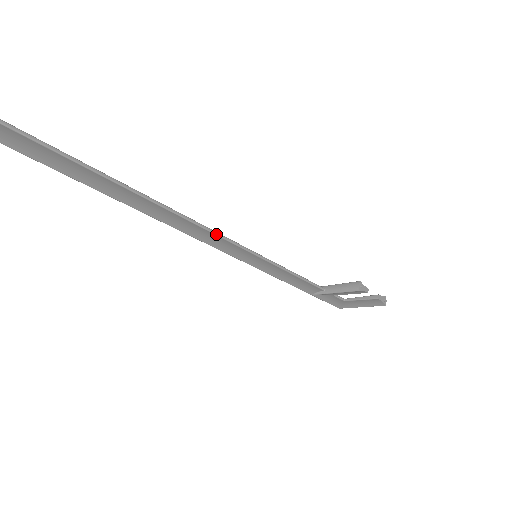
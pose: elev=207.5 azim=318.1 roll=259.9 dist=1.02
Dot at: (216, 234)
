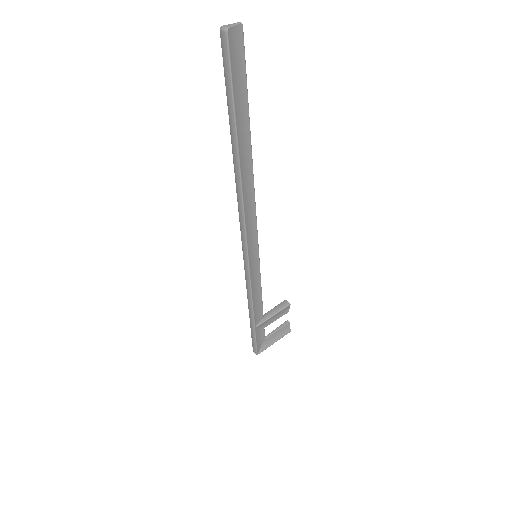
Dot at: occluded
